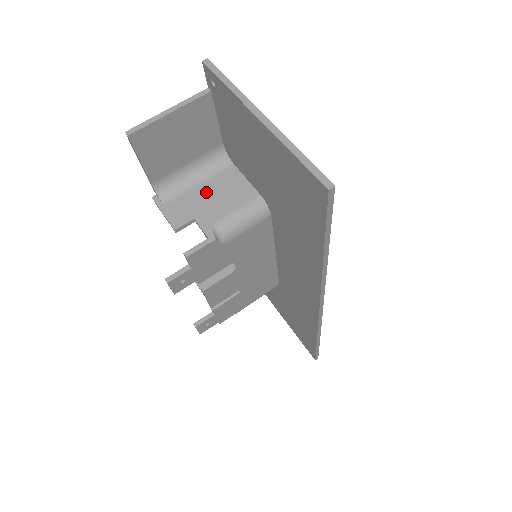
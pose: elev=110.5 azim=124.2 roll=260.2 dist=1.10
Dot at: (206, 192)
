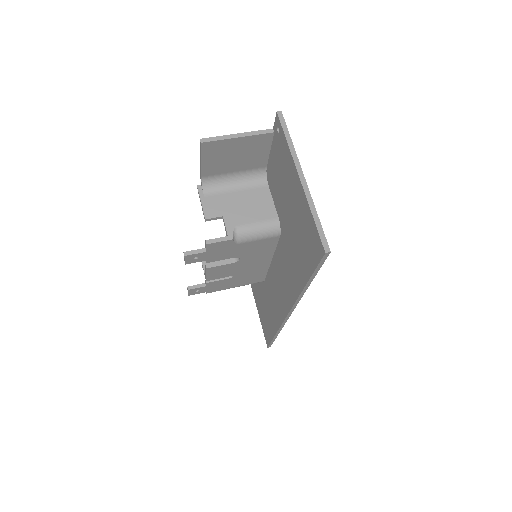
Dot at: (239, 199)
